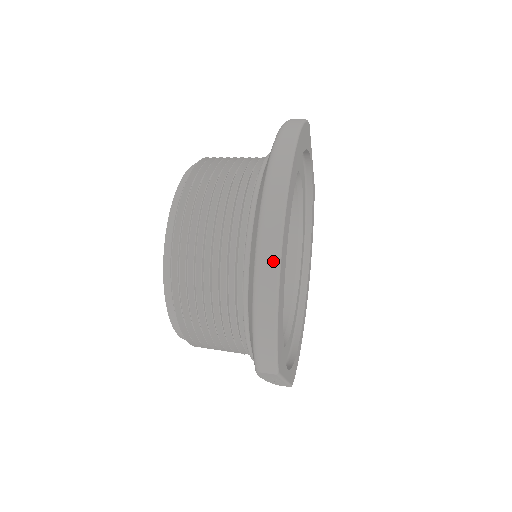
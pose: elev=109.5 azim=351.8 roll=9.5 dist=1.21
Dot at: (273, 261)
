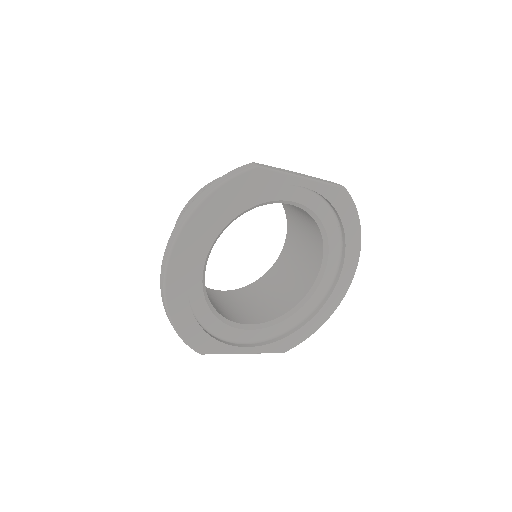
Dot at: (163, 299)
